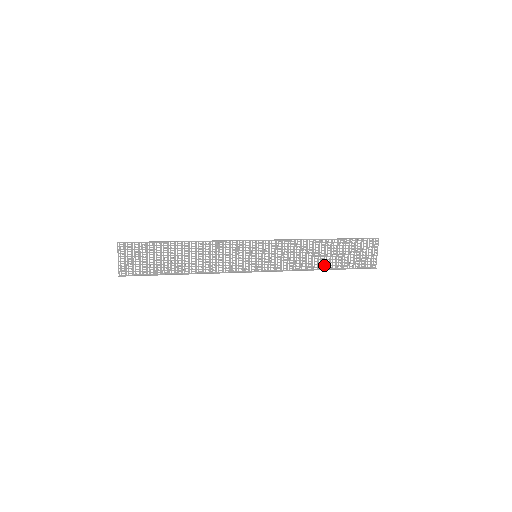
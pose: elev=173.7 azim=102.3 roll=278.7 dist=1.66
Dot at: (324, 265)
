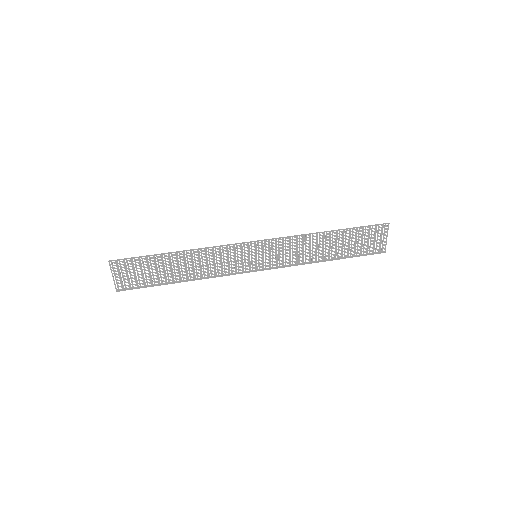
Dot at: (329, 256)
